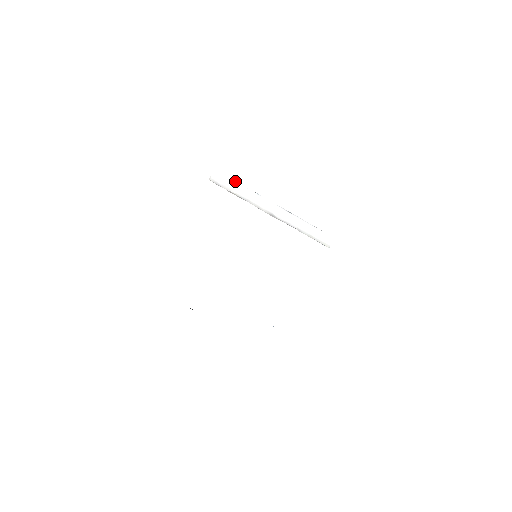
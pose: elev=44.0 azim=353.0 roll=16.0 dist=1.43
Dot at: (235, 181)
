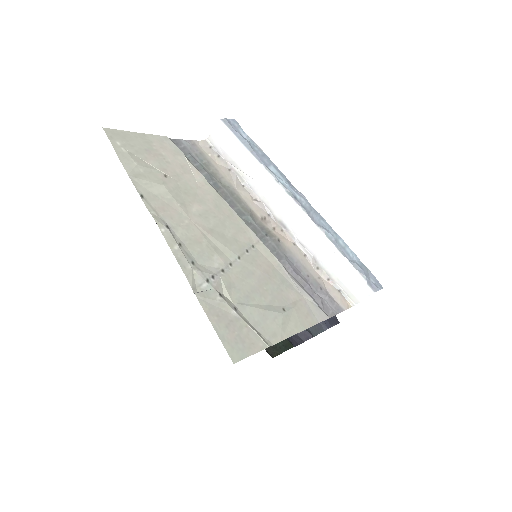
Dot at: (246, 149)
